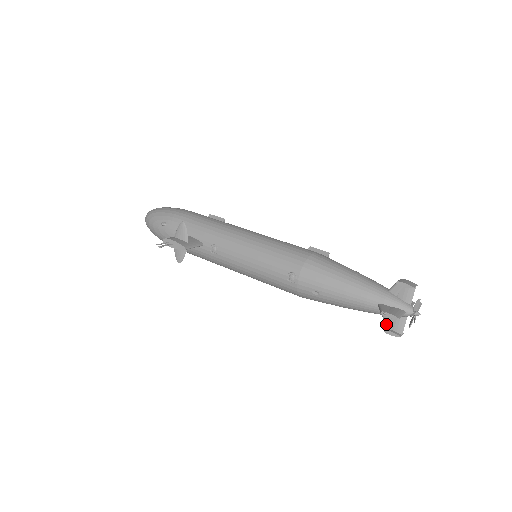
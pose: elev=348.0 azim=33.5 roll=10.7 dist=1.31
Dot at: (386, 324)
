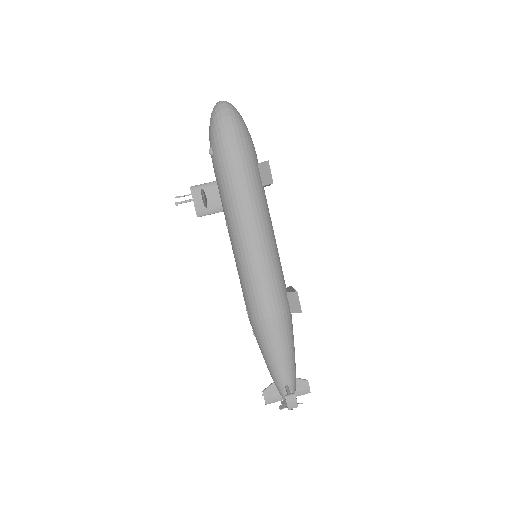
Dot at: occluded
